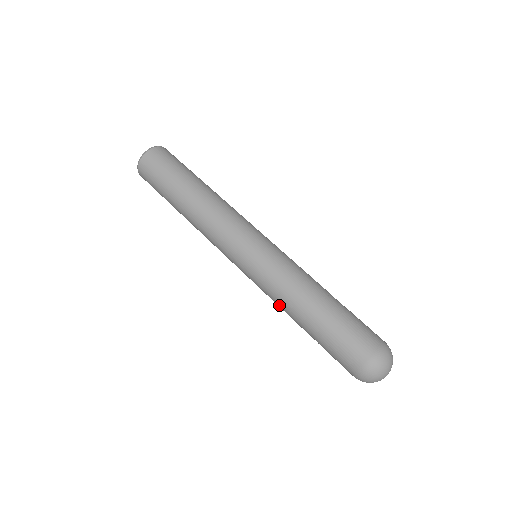
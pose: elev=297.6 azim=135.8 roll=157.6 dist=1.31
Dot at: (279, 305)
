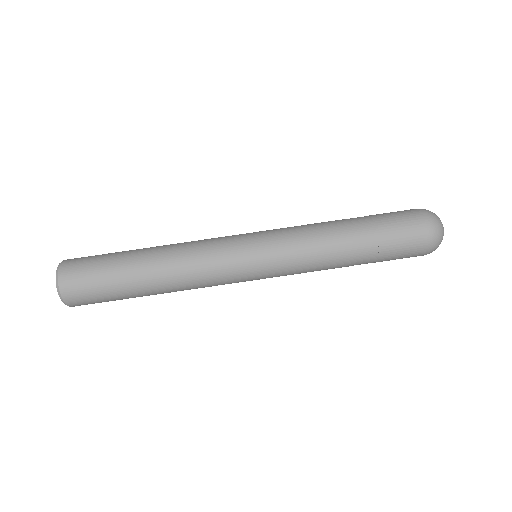
Dot at: occluded
